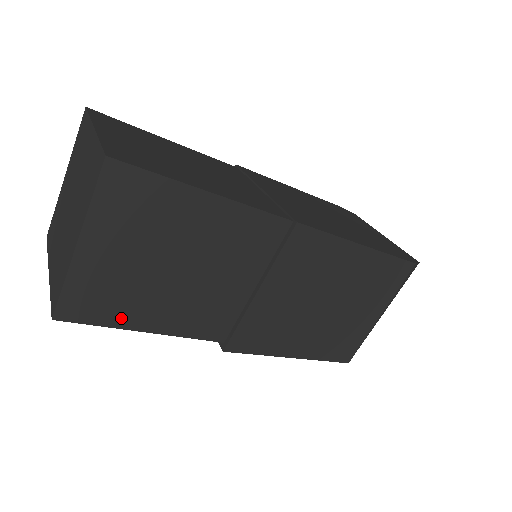
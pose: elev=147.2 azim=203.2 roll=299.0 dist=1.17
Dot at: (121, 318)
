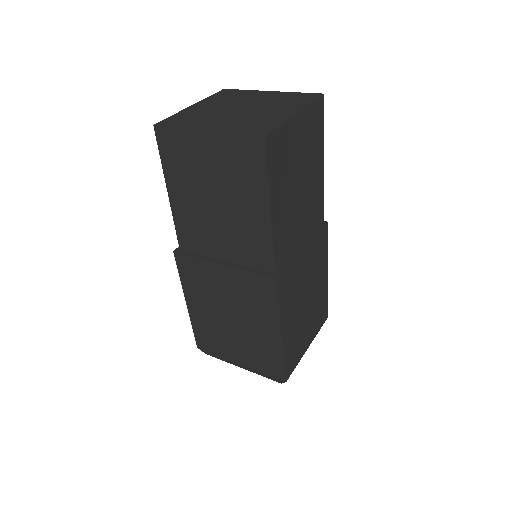
Dot at: (274, 183)
